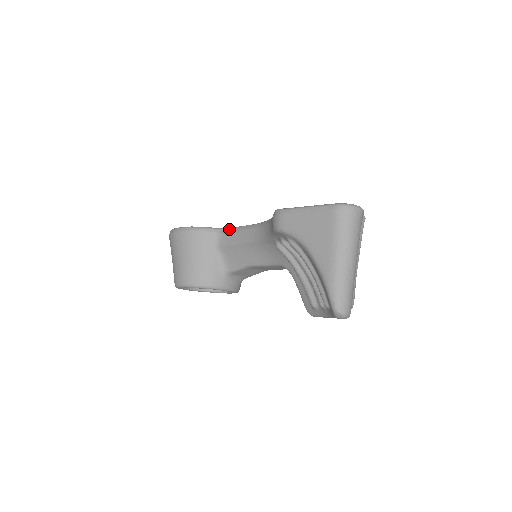
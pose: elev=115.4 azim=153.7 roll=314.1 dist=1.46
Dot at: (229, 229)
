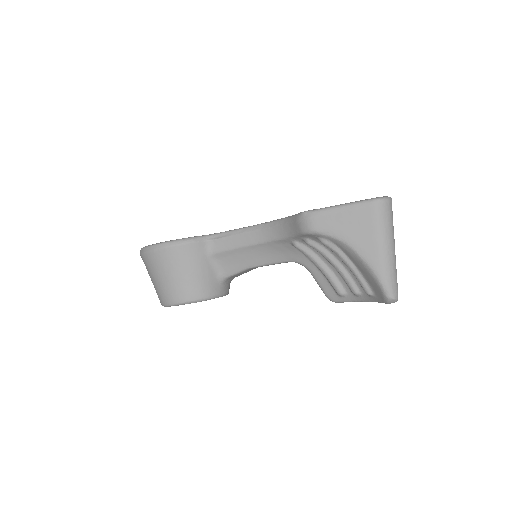
Dot at: (221, 234)
